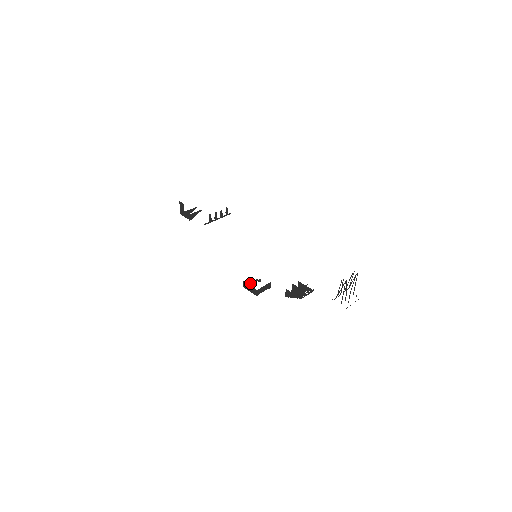
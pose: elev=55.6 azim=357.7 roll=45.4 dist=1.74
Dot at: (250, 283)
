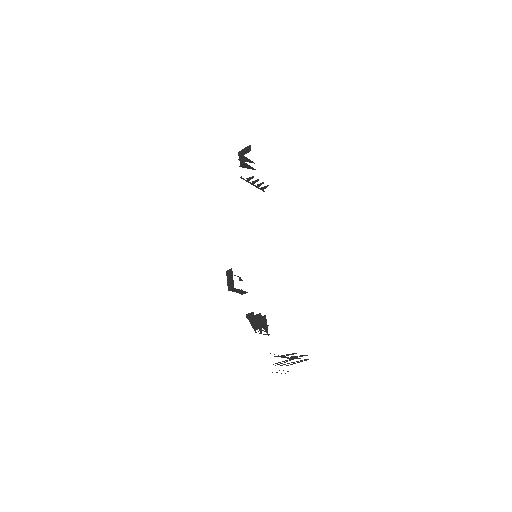
Dot at: occluded
